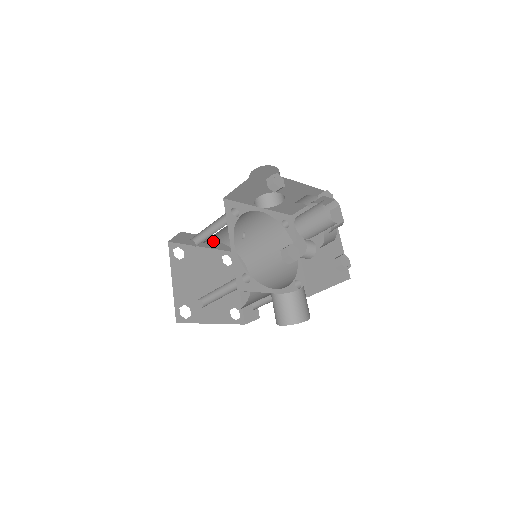
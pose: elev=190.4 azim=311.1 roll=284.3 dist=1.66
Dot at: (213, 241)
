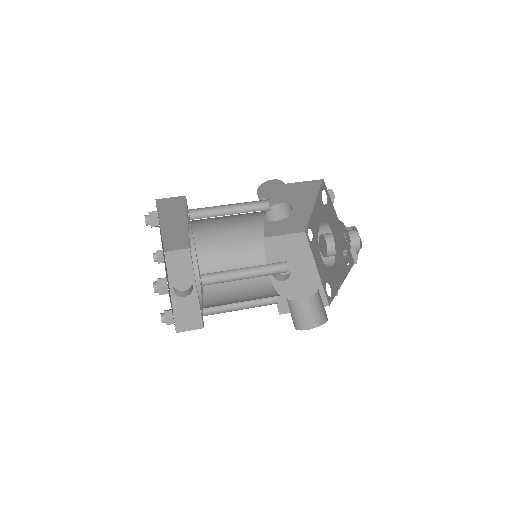
Dot at: (178, 227)
